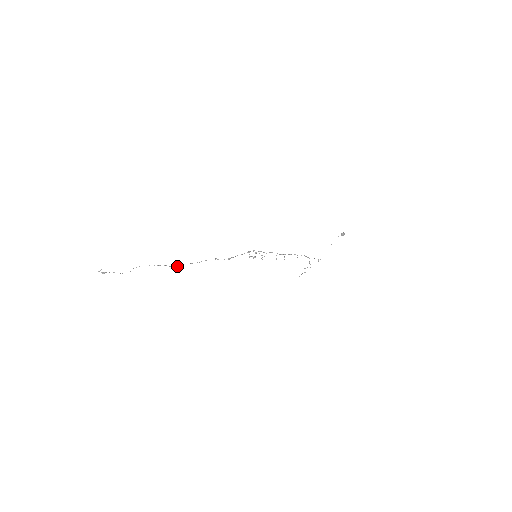
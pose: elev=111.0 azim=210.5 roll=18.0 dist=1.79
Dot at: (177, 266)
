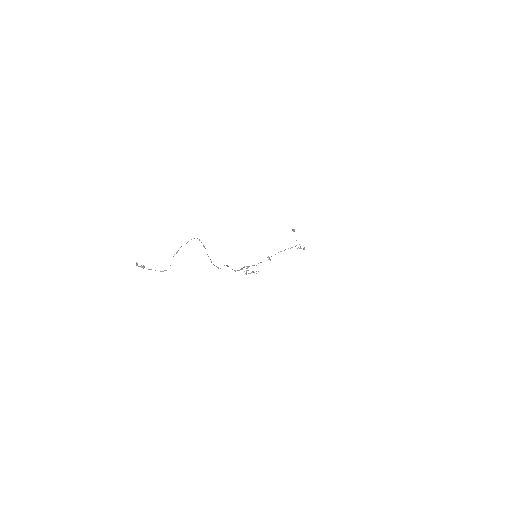
Dot at: occluded
